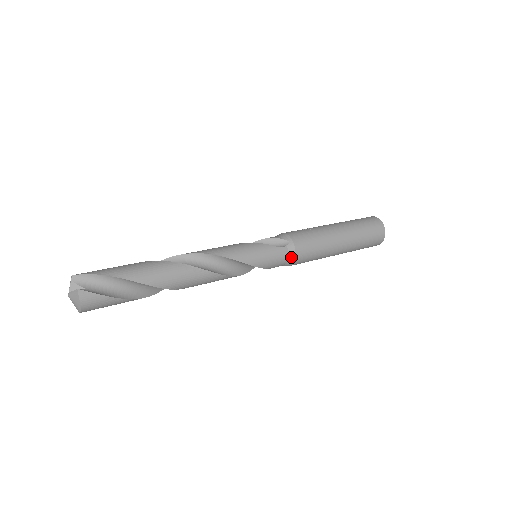
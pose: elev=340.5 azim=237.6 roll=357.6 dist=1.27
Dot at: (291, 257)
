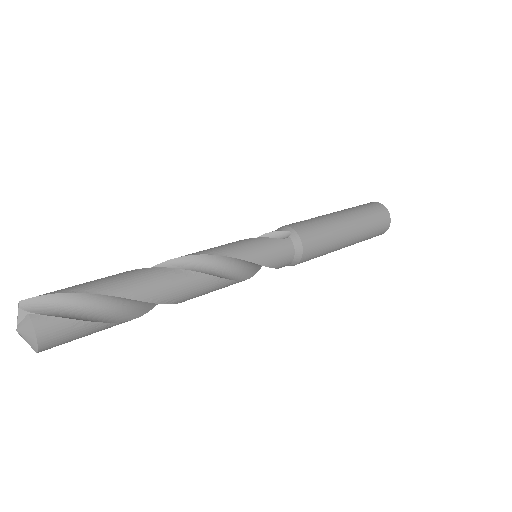
Dot at: (298, 250)
